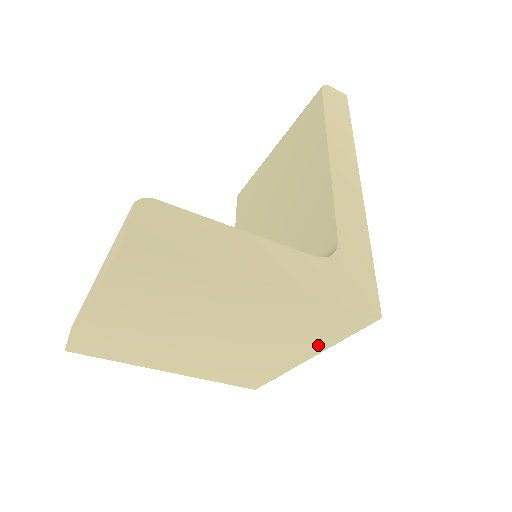
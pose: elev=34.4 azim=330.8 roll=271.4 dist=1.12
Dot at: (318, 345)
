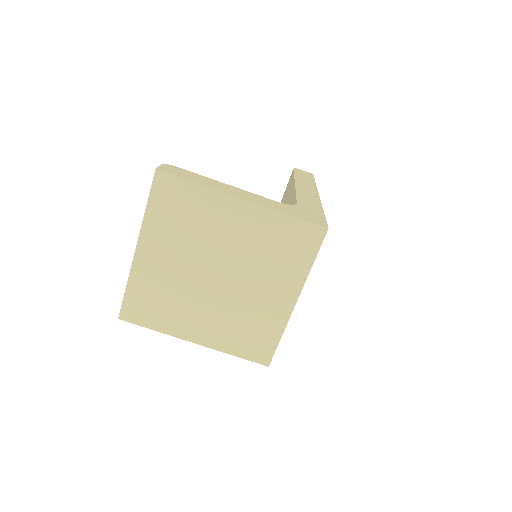
Dot at: (297, 277)
